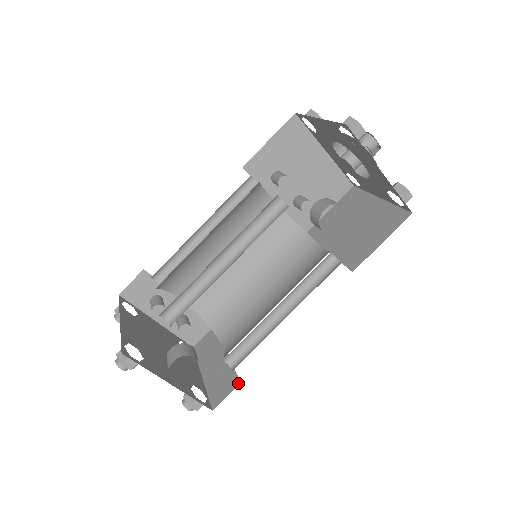
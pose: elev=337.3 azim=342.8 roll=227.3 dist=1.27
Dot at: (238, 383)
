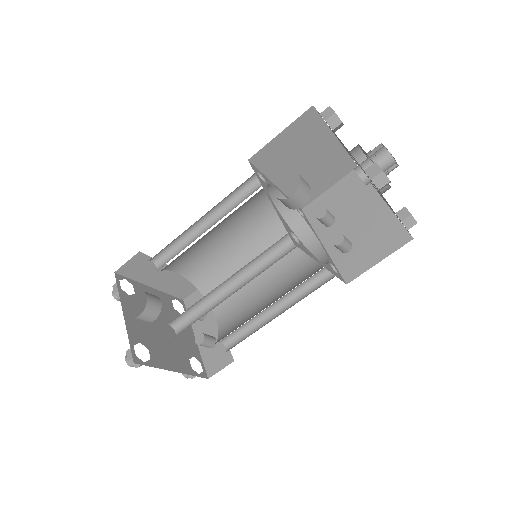
Dot at: occluded
